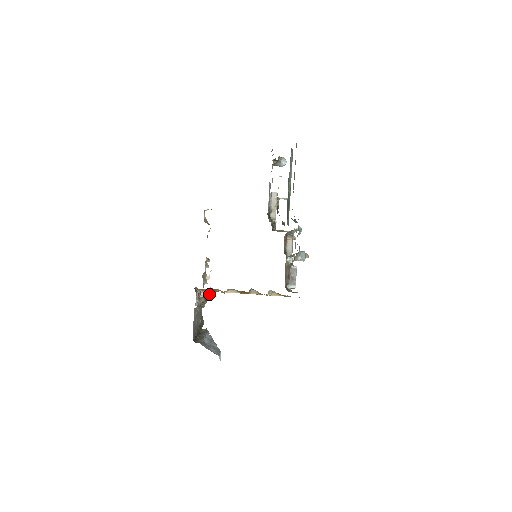
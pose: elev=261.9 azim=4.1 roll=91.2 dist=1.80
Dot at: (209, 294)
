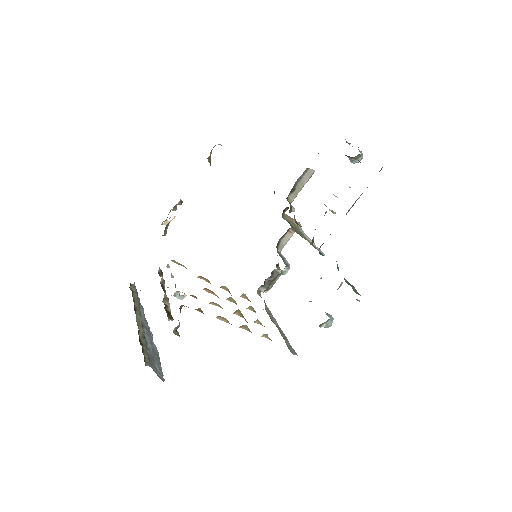
Dot at: occluded
